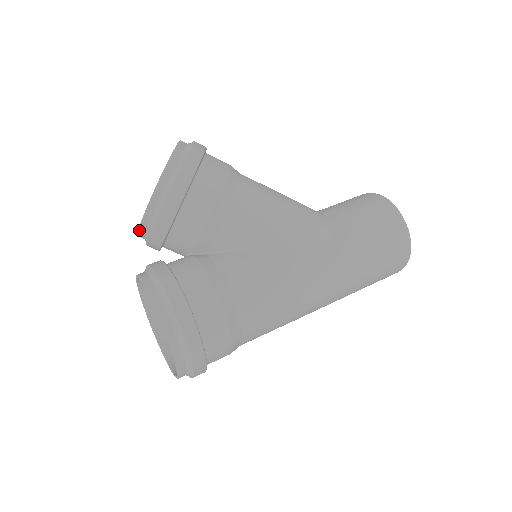
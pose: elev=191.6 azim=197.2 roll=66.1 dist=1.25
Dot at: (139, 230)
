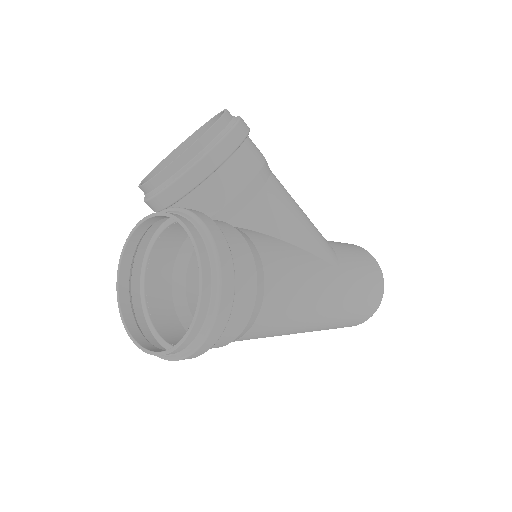
Dot at: (164, 170)
